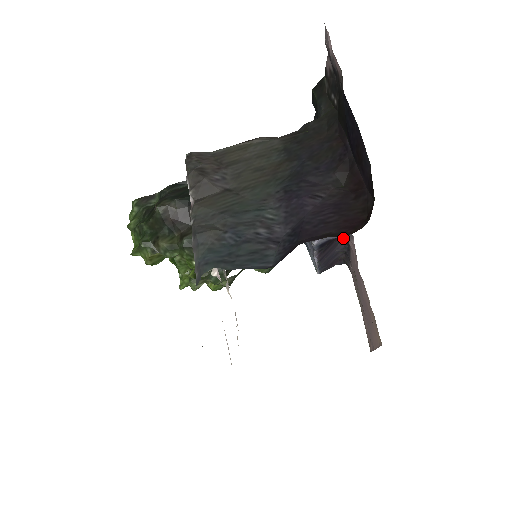
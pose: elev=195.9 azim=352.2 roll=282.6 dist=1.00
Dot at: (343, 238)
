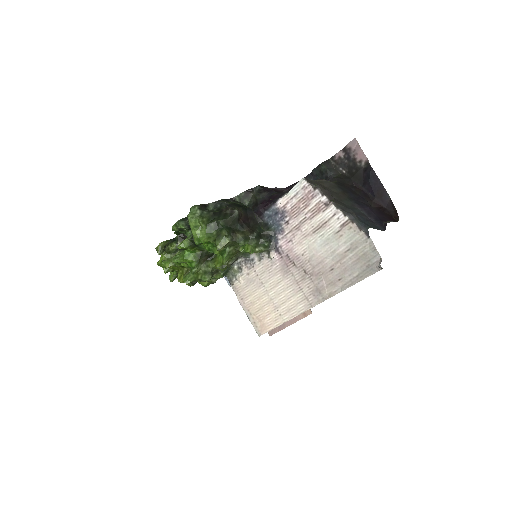
Dot at: occluded
